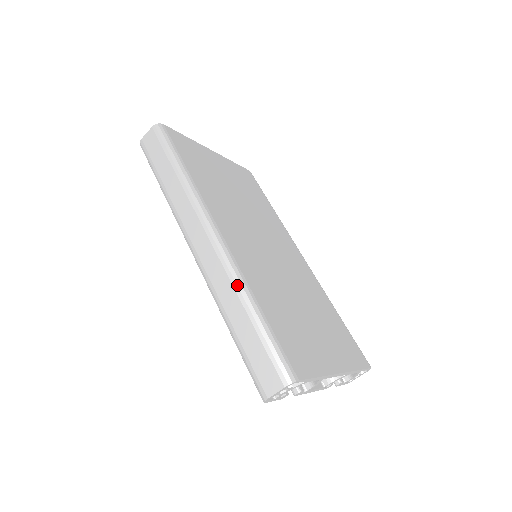
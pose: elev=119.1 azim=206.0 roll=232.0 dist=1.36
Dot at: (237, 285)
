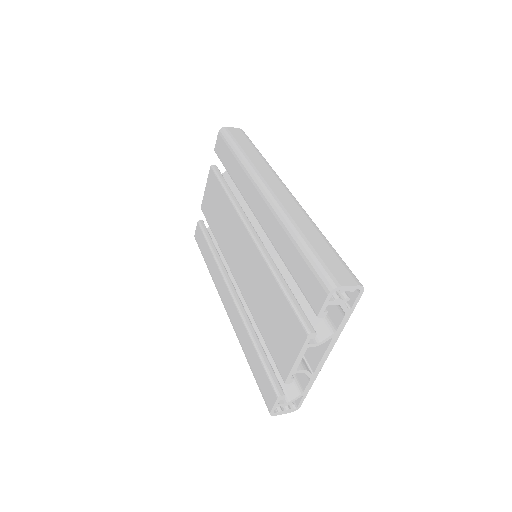
Dot at: (312, 221)
